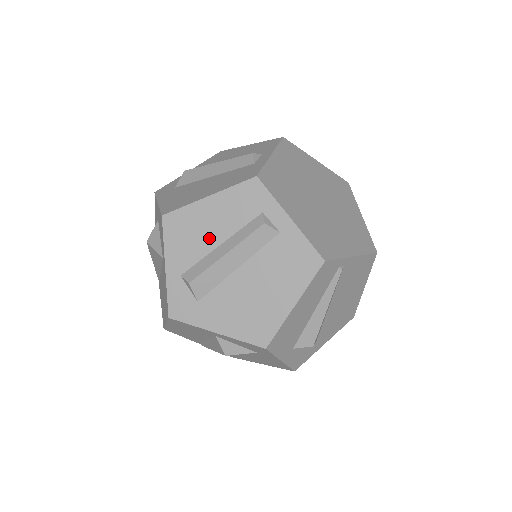
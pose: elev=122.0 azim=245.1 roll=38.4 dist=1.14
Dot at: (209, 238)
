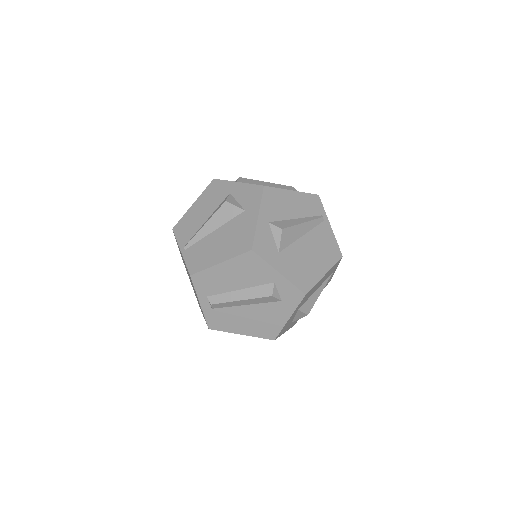
Dot at: occluded
